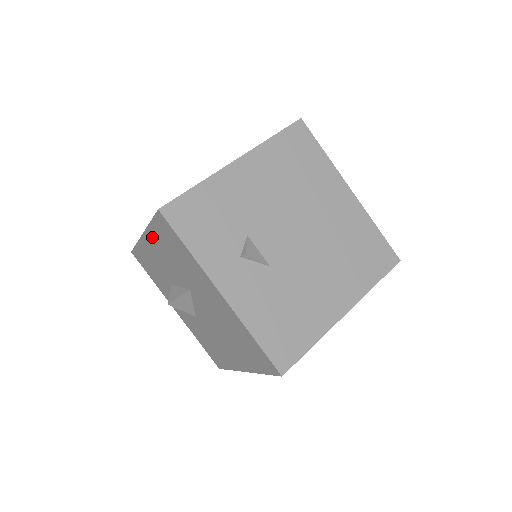
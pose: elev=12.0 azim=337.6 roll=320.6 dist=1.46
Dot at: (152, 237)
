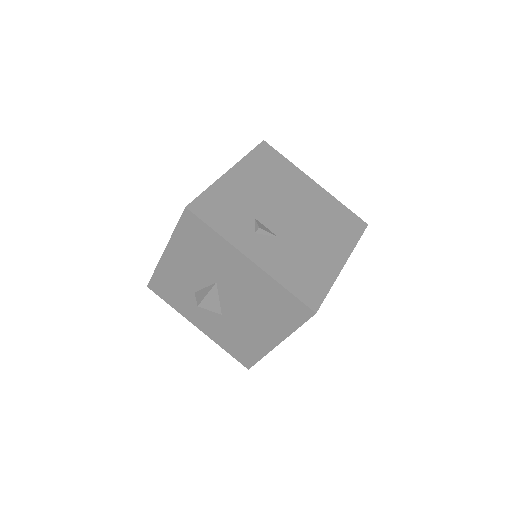
Dot at: (176, 246)
